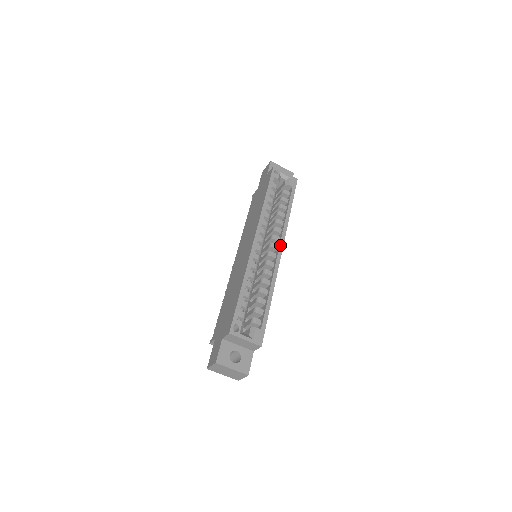
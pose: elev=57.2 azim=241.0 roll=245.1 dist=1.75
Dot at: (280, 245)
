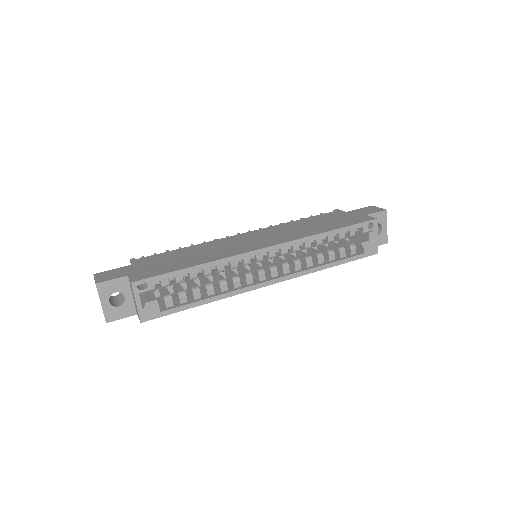
Dot at: (278, 278)
